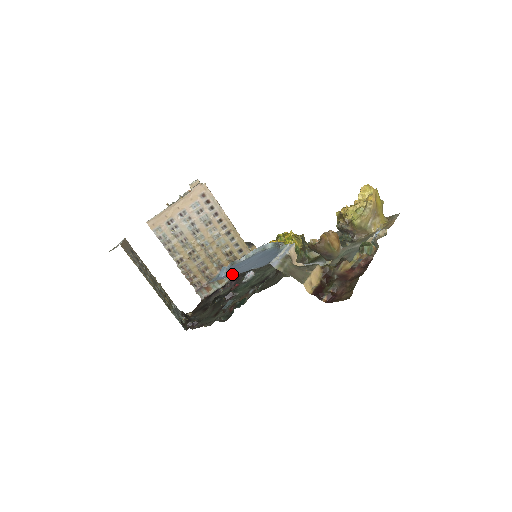
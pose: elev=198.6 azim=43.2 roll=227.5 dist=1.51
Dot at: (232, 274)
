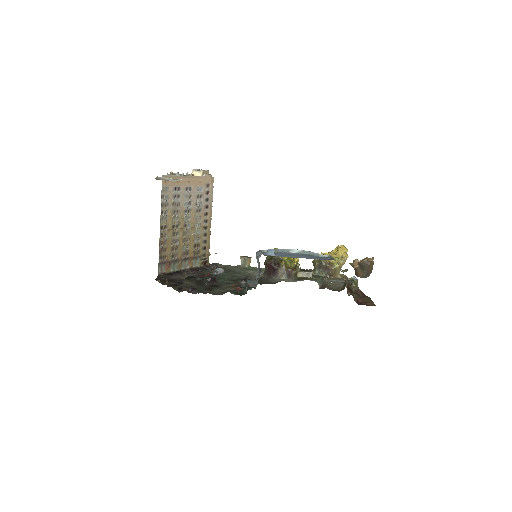
Dot at: occluded
